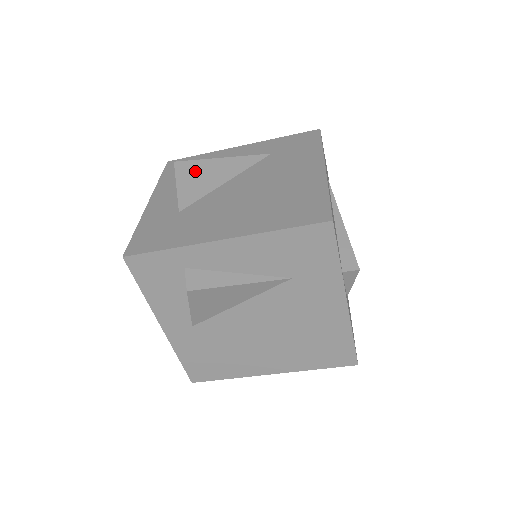
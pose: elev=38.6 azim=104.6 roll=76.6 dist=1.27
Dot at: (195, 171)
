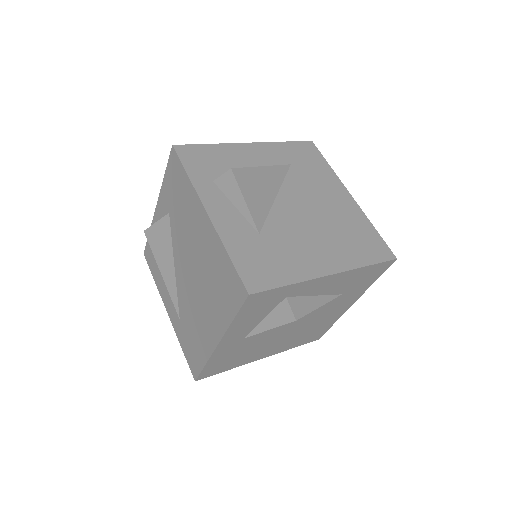
Dot at: (251, 182)
